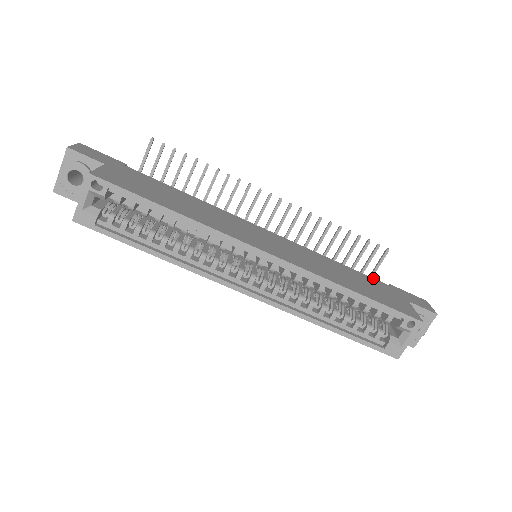
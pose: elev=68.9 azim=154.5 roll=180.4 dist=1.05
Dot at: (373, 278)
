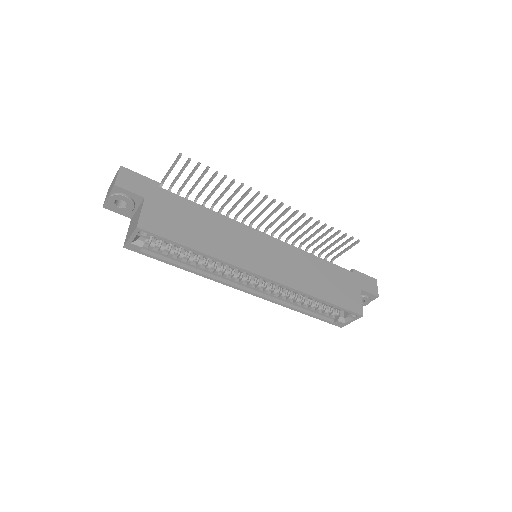
Dot at: (341, 267)
